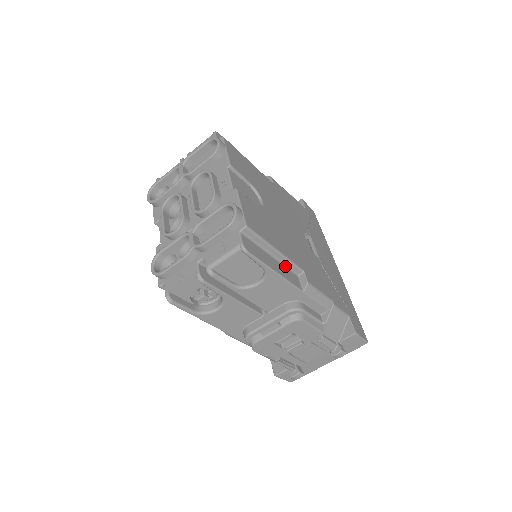
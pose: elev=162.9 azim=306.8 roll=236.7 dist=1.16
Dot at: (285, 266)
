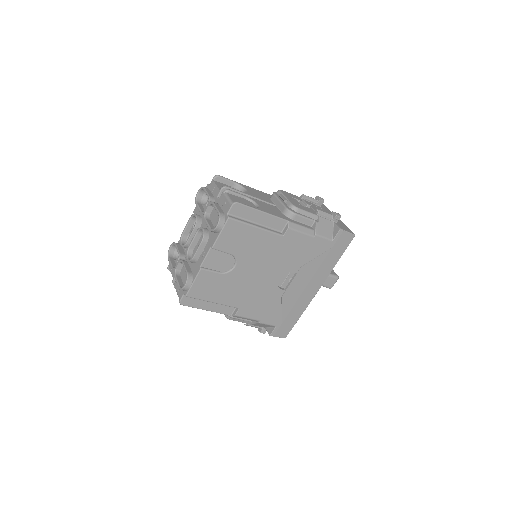
Dot at: occluded
